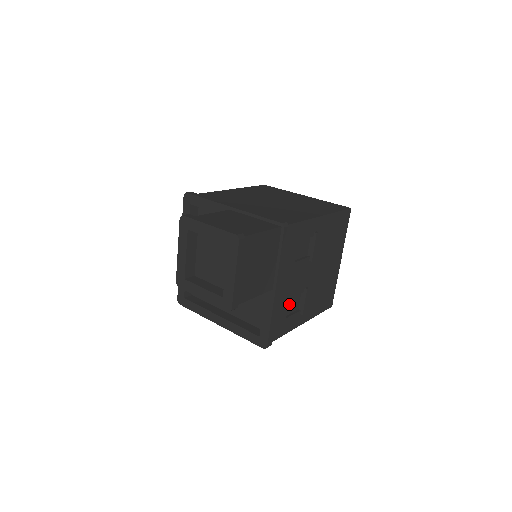
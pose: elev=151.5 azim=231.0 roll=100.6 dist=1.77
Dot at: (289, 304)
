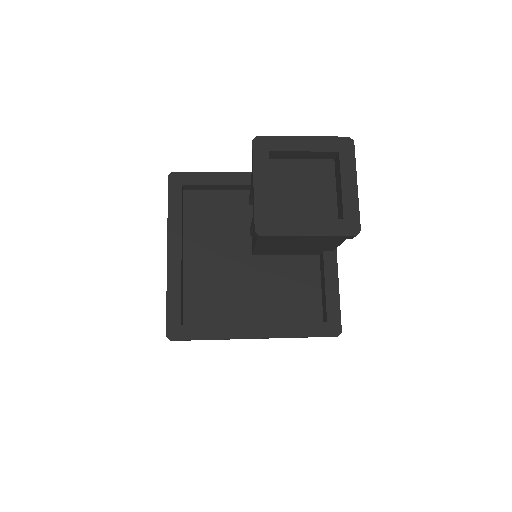
Dot at: occluded
